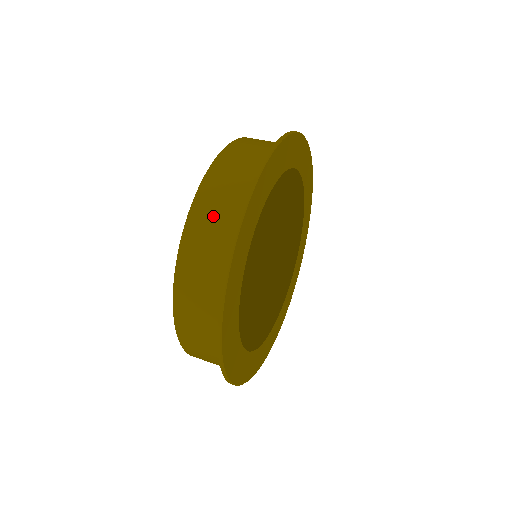
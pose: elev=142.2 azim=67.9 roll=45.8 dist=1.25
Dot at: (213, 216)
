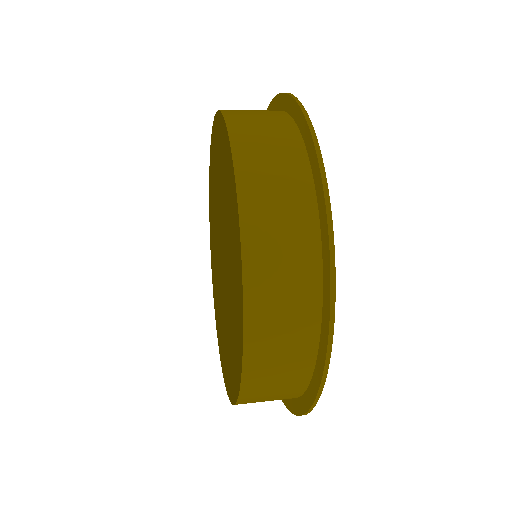
Dot at: occluded
